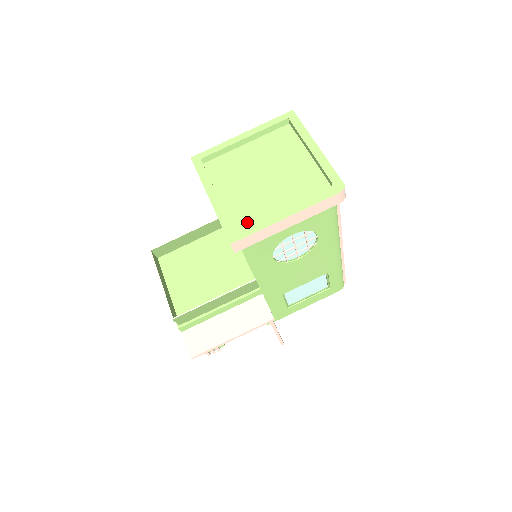
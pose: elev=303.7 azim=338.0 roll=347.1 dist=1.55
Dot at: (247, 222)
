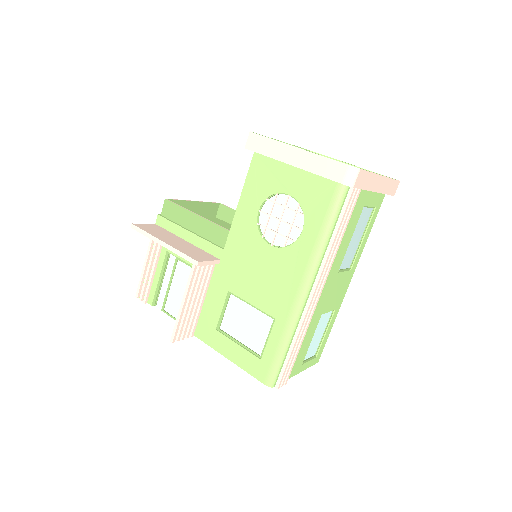
Dot at: occluded
